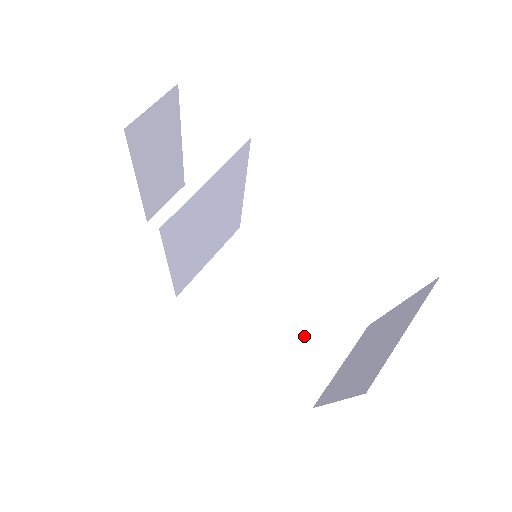
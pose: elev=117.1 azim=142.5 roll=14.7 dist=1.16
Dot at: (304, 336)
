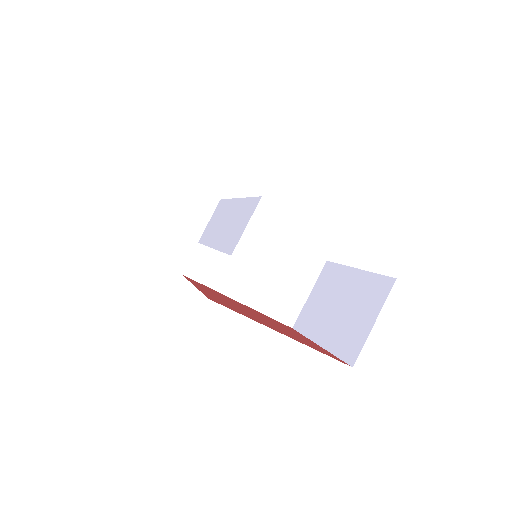
Dot at: (282, 280)
